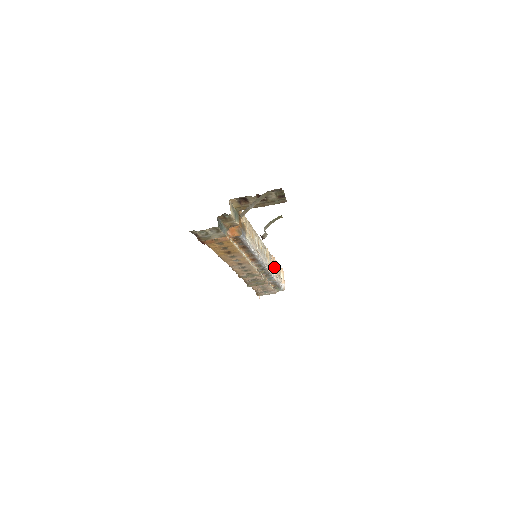
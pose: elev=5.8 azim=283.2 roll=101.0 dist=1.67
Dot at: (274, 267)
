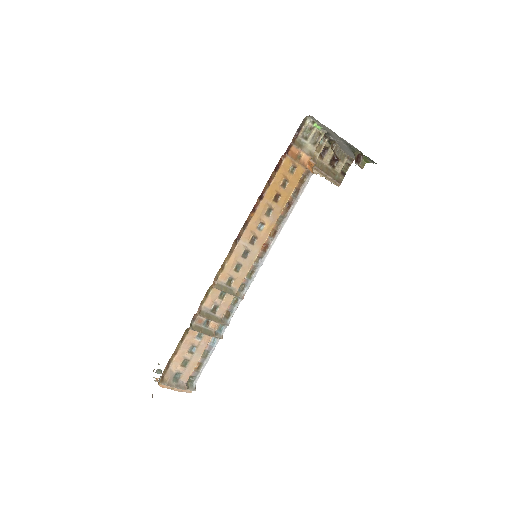
Dot at: occluded
